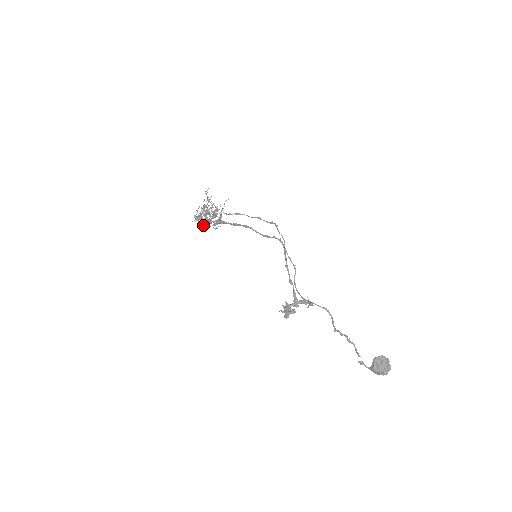
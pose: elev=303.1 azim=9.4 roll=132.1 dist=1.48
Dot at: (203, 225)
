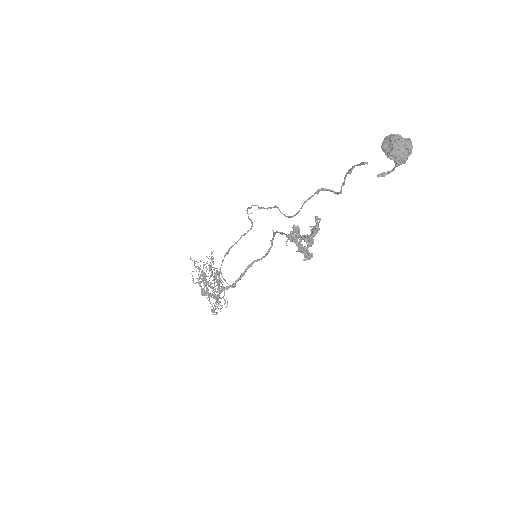
Dot at: (218, 304)
